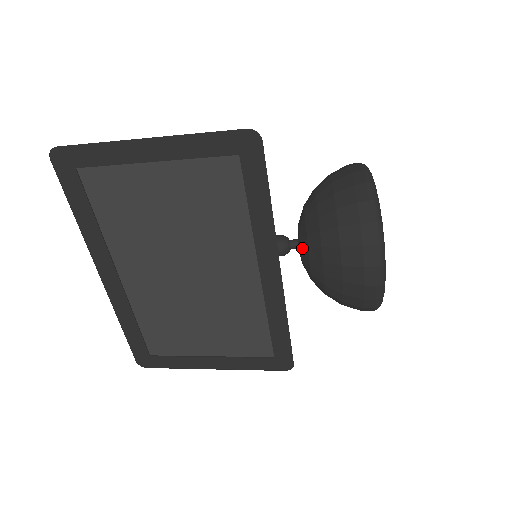
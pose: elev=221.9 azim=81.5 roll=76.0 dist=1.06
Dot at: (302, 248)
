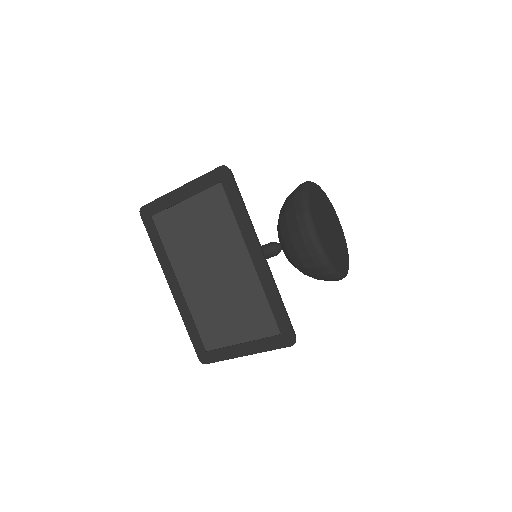
Dot at: occluded
